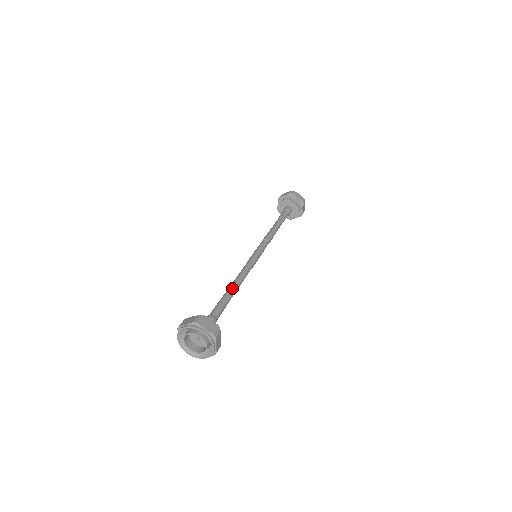
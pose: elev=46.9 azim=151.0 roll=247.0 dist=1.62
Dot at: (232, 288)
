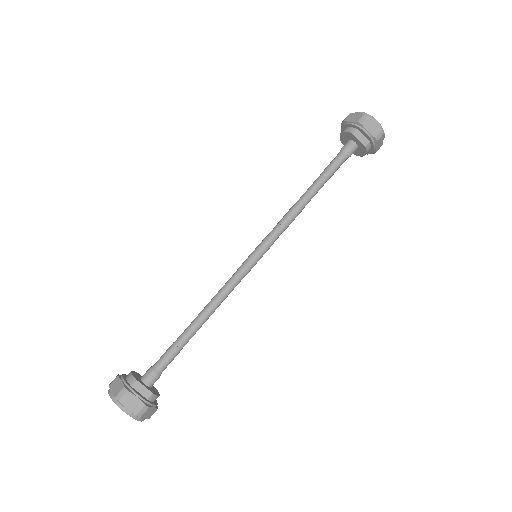
Dot at: (196, 323)
